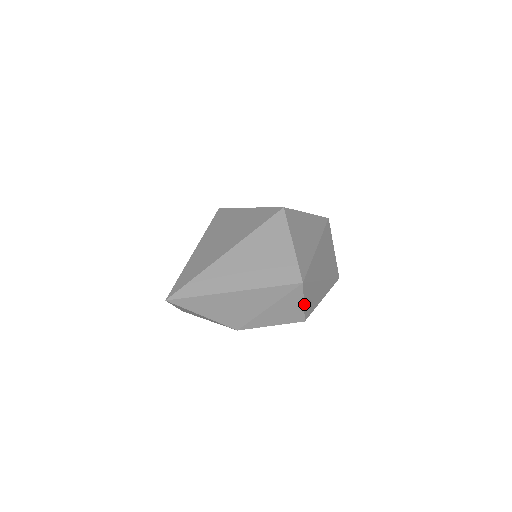
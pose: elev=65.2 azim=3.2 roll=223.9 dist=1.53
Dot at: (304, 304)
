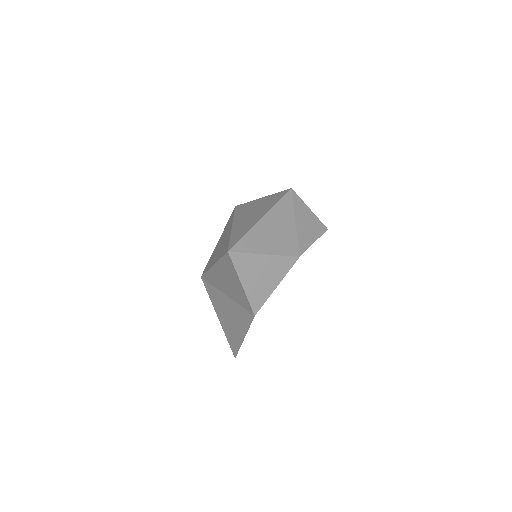
Dot at: (311, 211)
